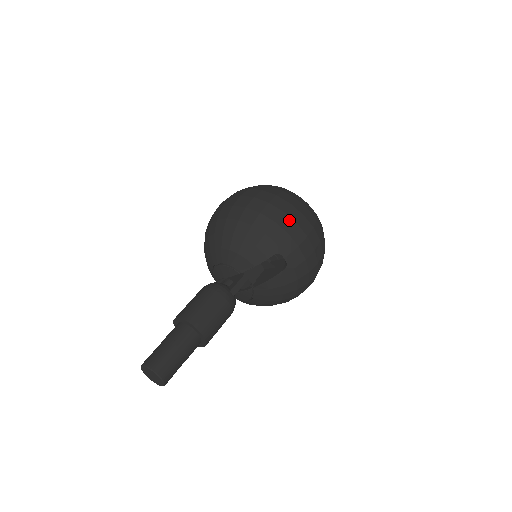
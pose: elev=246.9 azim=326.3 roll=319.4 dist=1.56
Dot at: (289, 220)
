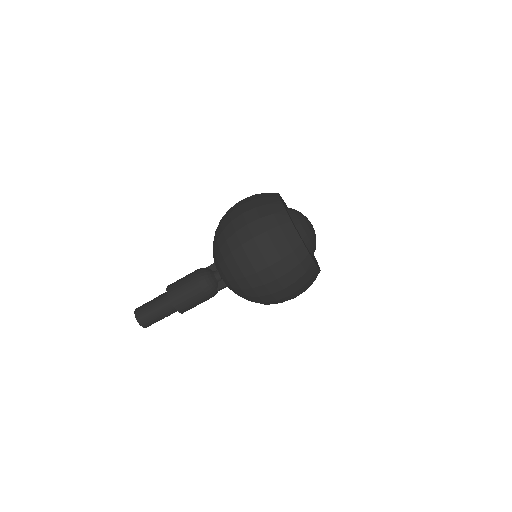
Dot at: (284, 294)
